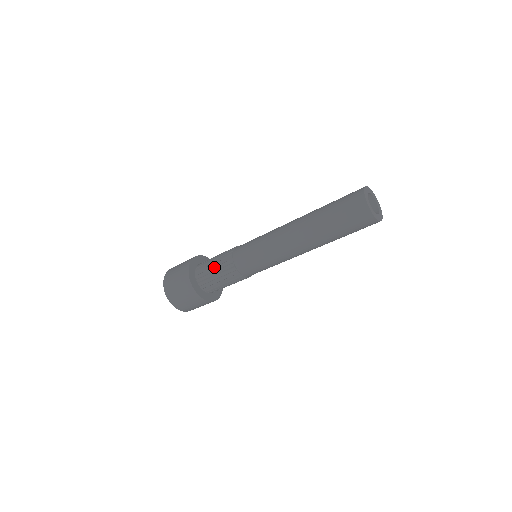
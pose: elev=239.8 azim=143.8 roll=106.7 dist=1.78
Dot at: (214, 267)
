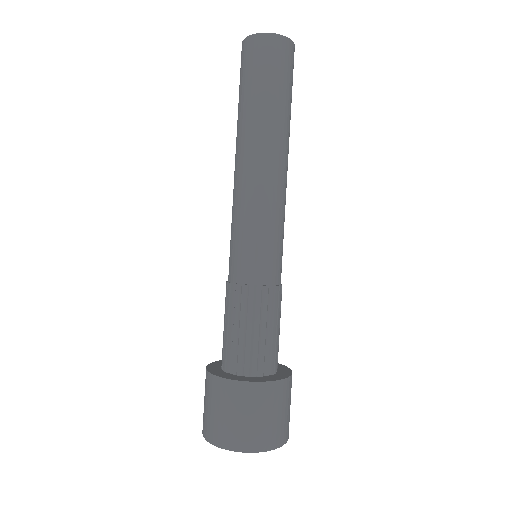
Dot at: (228, 325)
